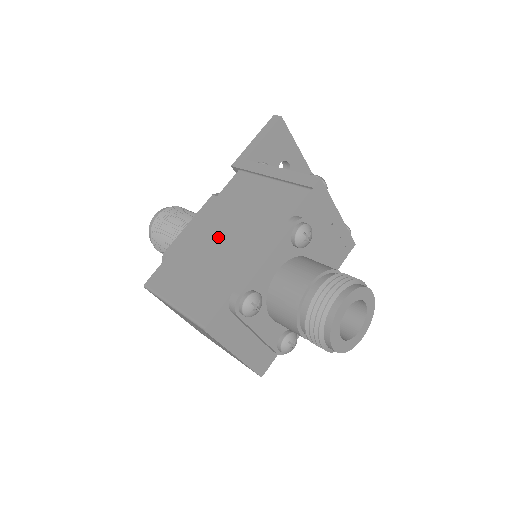
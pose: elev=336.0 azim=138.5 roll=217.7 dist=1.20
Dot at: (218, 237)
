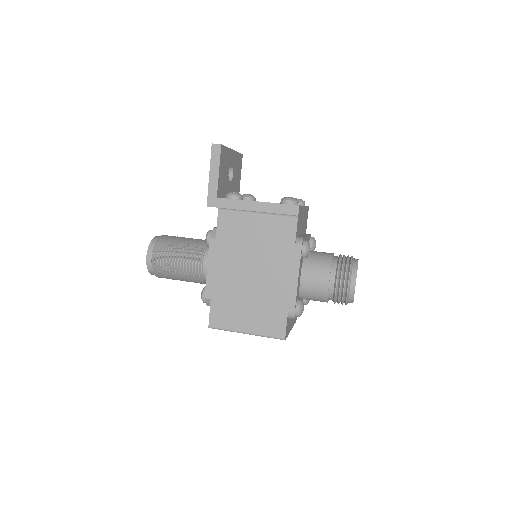
Dot at: (245, 274)
